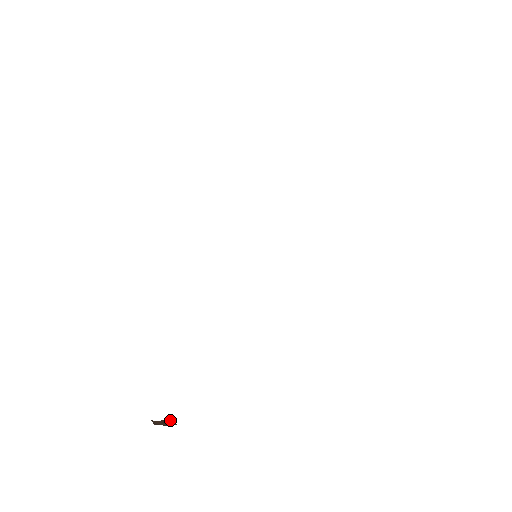
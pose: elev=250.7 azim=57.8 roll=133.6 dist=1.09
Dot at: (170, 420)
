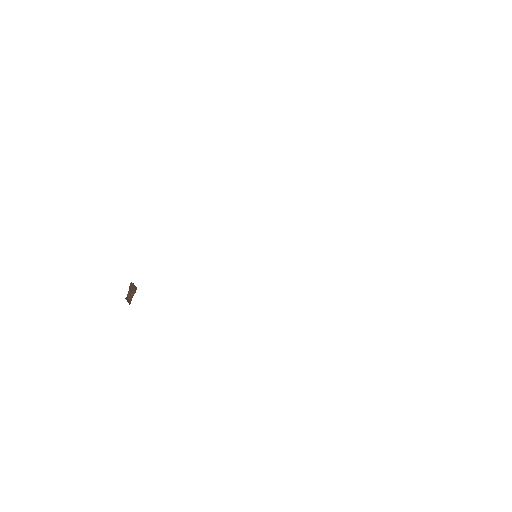
Dot at: (133, 285)
